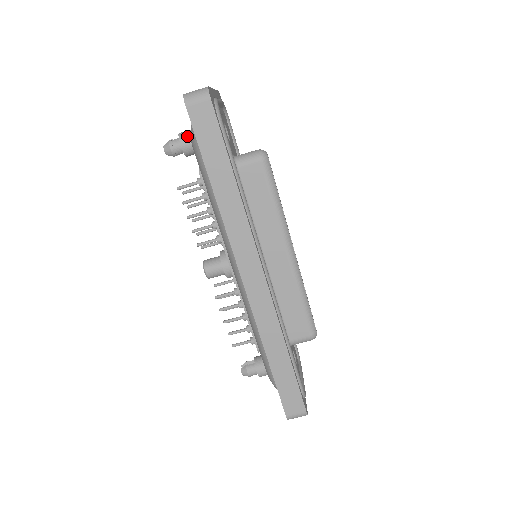
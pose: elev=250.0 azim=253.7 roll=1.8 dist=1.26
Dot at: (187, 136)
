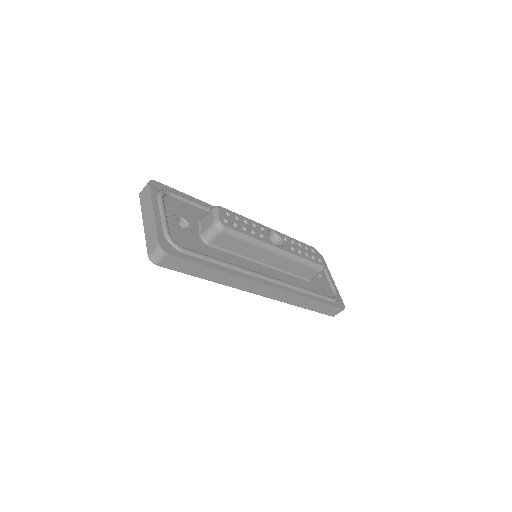
Dot at: occluded
